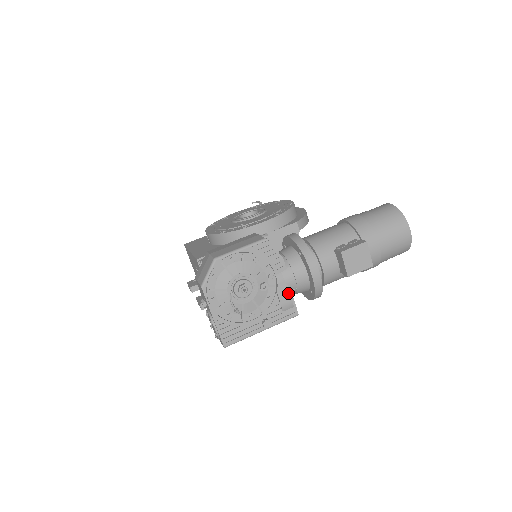
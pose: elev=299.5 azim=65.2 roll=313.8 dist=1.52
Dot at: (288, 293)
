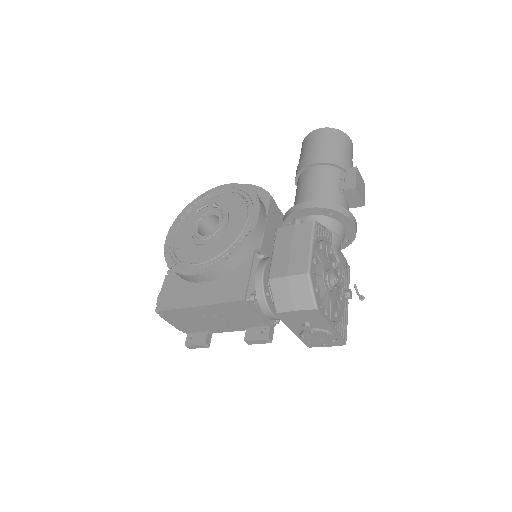
Dot at: (342, 255)
